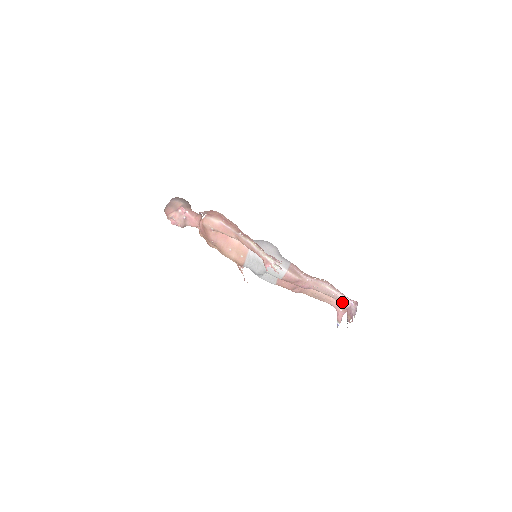
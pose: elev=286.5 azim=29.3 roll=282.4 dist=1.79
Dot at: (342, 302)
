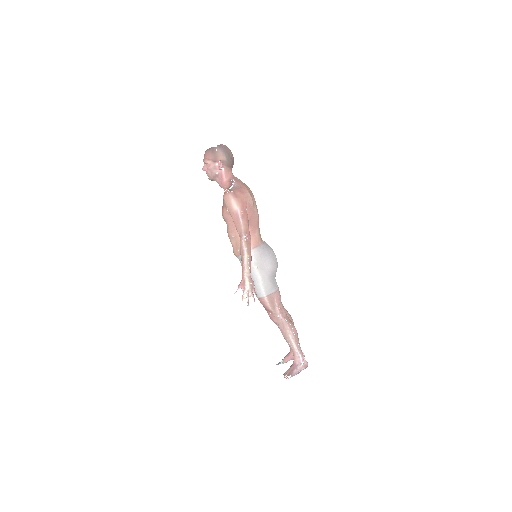
Dot at: (294, 355)
